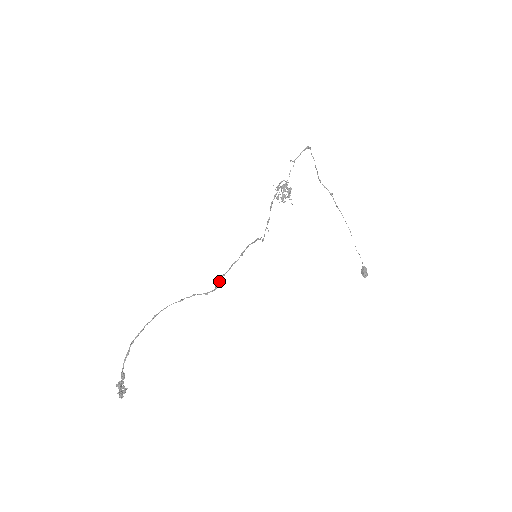
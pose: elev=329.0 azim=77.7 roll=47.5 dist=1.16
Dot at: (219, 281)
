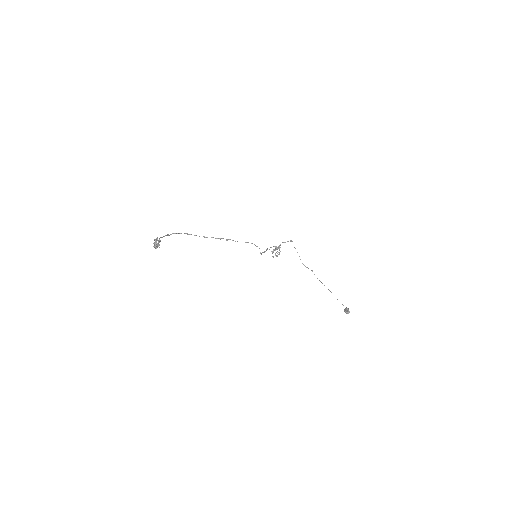
Dot at: (229, 239)
